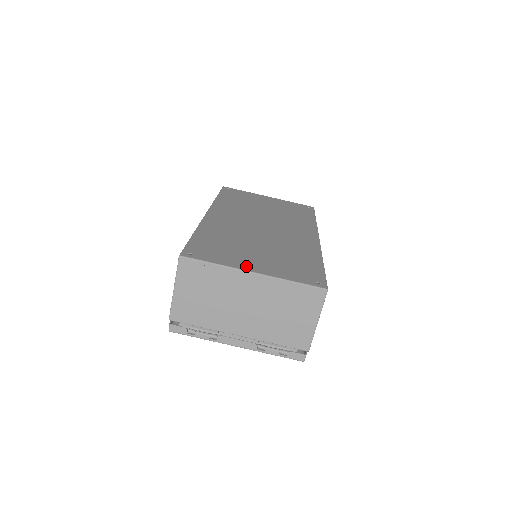
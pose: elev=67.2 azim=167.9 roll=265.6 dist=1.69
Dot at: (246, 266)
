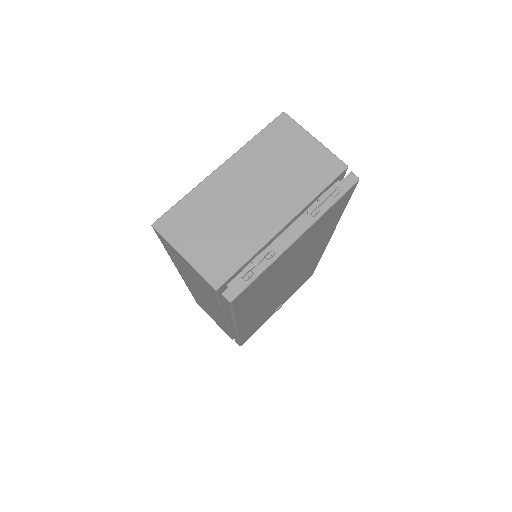
Dot at: occluded
